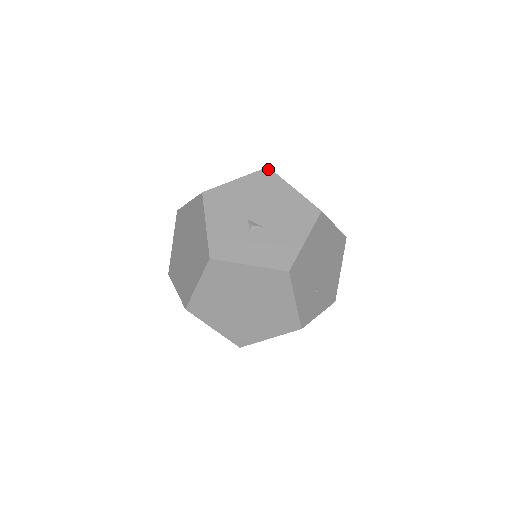
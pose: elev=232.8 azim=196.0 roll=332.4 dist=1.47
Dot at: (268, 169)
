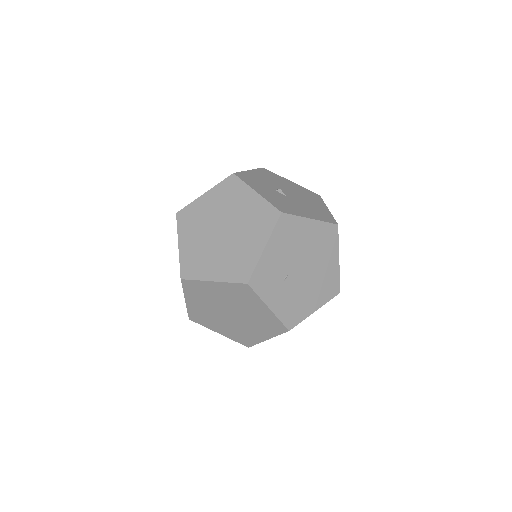
Dot at: (319, 195)
